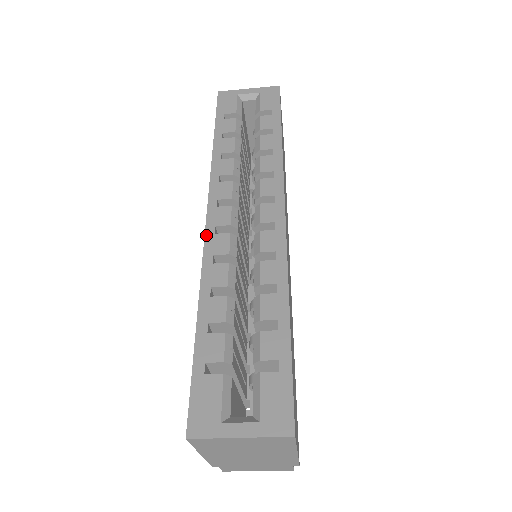
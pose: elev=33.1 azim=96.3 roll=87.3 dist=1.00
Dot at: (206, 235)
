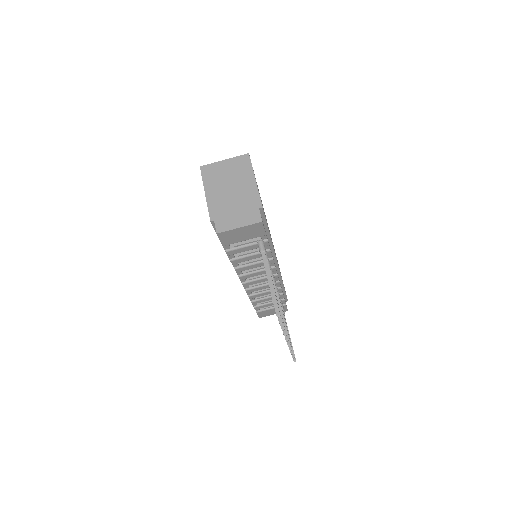
Dot at: occluded
